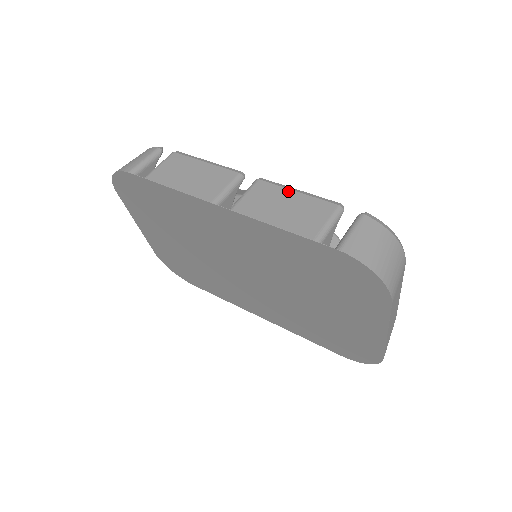
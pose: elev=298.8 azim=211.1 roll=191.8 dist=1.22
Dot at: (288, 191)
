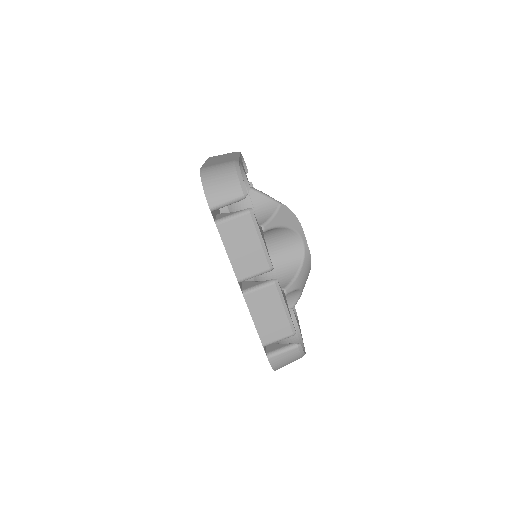
Dot at: (281, 305)
